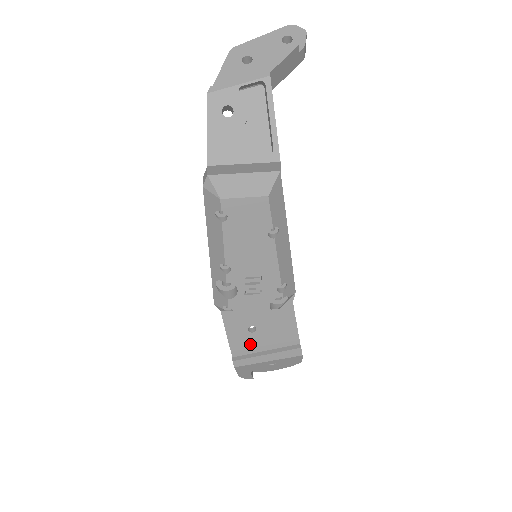
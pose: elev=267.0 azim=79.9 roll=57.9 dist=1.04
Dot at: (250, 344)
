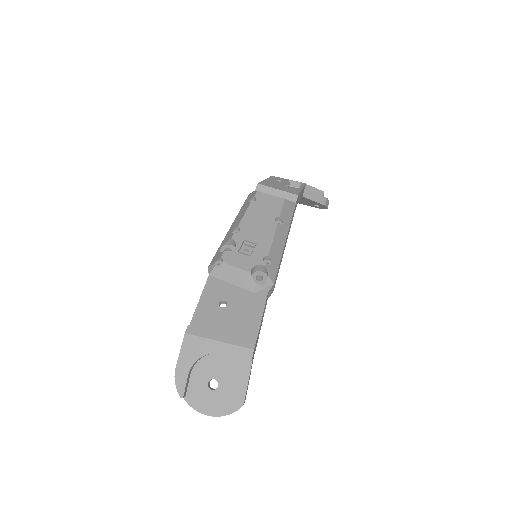
Dot at: (212, 319)
